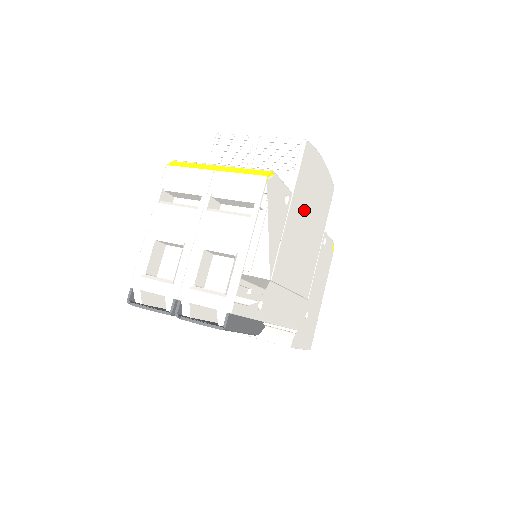
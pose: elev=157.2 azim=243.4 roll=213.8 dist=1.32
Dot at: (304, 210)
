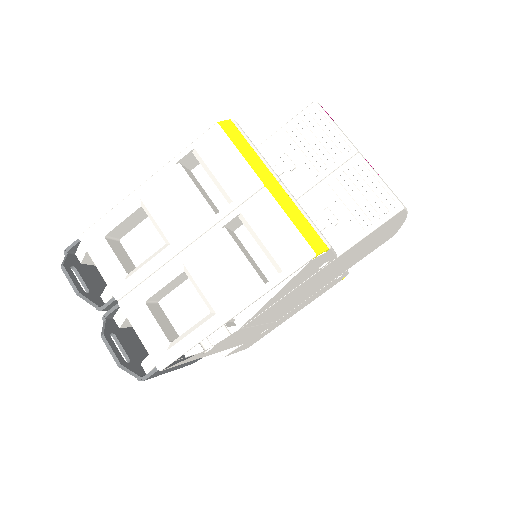
Dot at: (338, 264)
